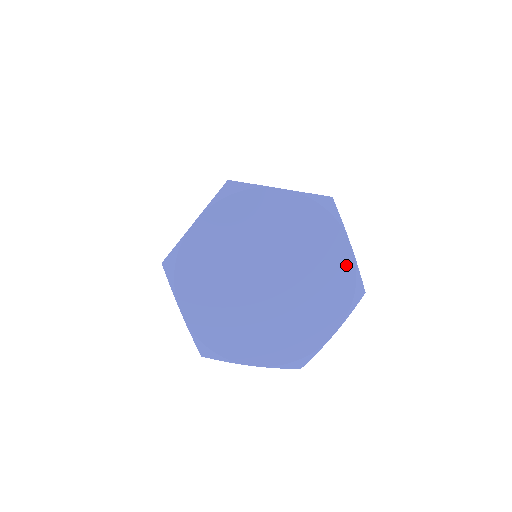
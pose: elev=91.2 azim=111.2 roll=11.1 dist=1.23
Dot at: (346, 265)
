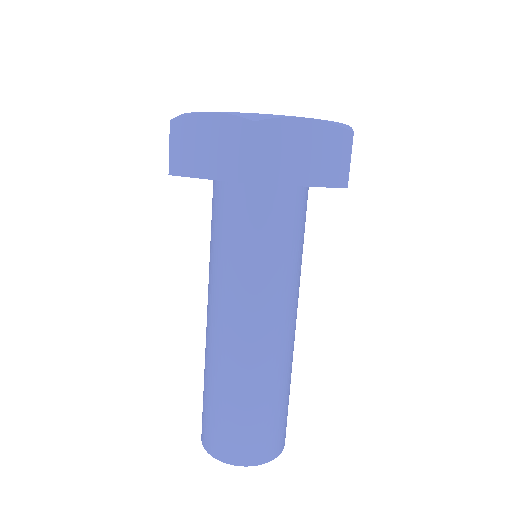
Dot at: occluded
